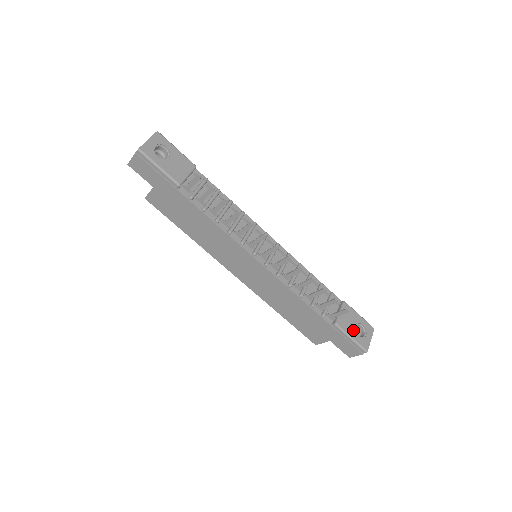
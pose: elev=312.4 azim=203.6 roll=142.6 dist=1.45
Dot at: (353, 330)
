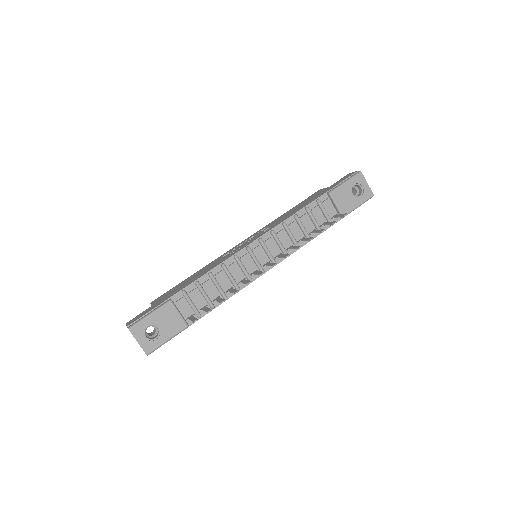
Dot at: (354, 200)
